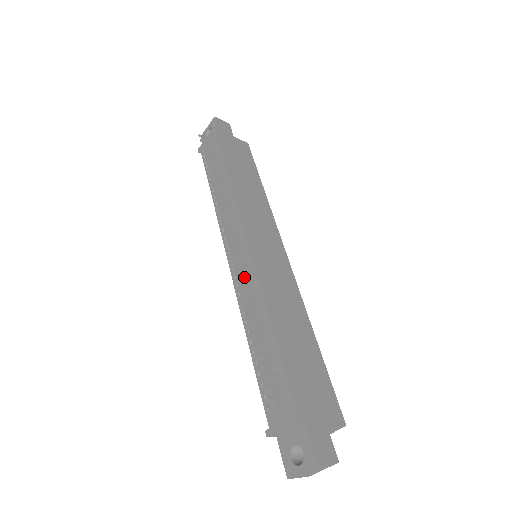
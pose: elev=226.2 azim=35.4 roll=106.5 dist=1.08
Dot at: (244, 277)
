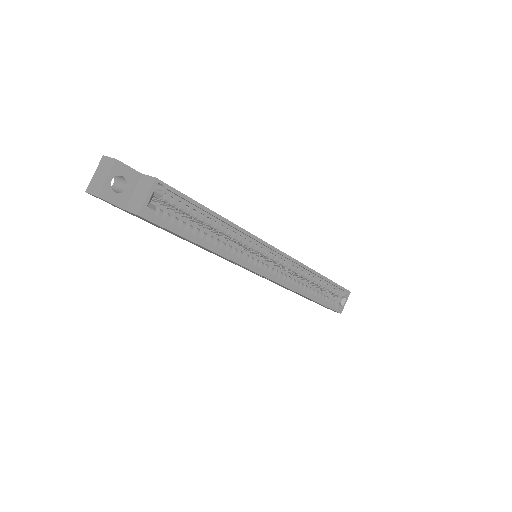
Dot at: occluded
